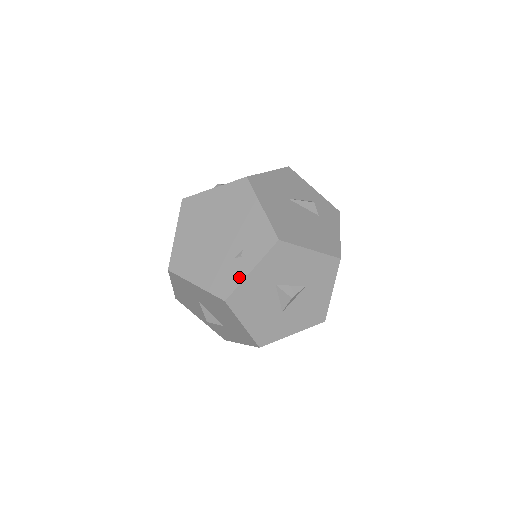
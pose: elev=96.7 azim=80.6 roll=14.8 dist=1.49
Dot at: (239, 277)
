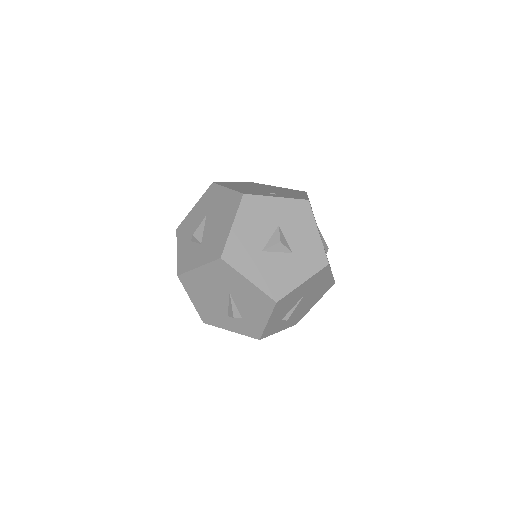
Dot at: (265, 195)
